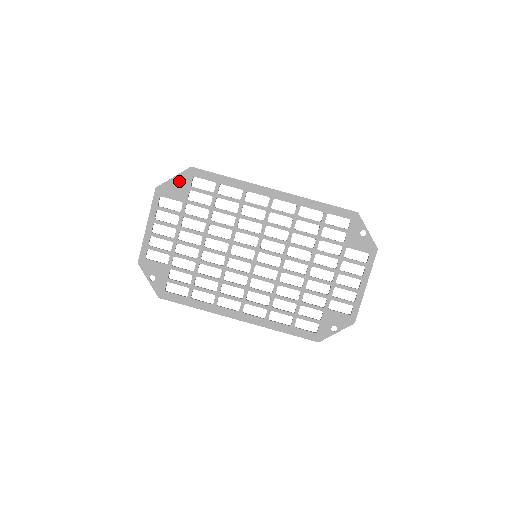
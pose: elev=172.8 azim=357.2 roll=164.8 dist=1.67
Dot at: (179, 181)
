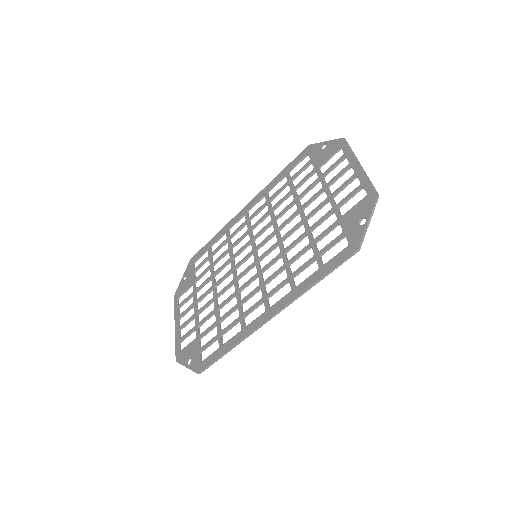
Dot at: (186, 275)
